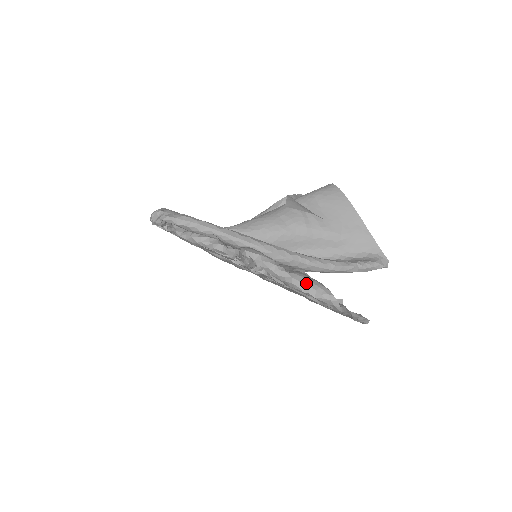
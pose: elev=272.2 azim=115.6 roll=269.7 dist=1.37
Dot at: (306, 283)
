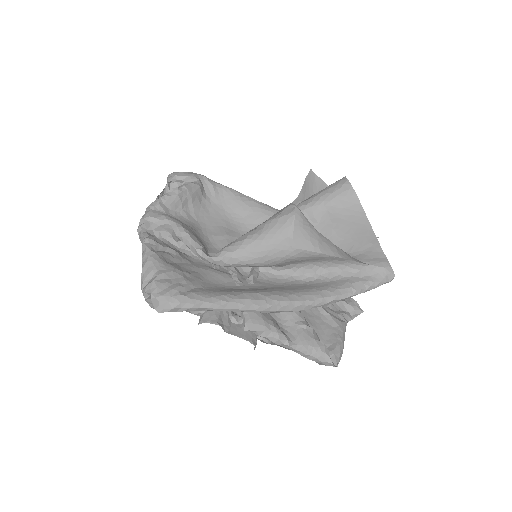
Dot at: (308, 353)
